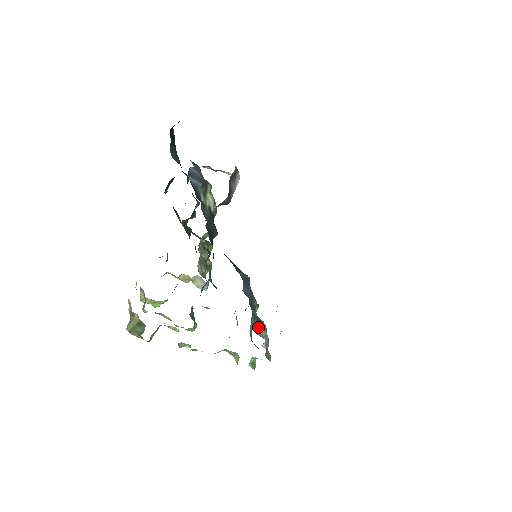
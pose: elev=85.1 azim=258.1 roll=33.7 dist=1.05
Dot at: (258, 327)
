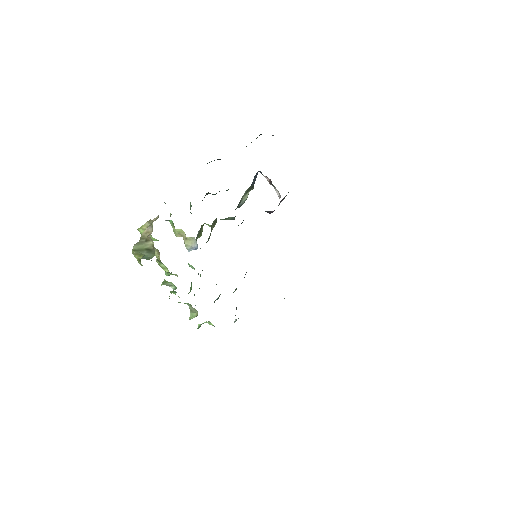
Dot at: occluded
